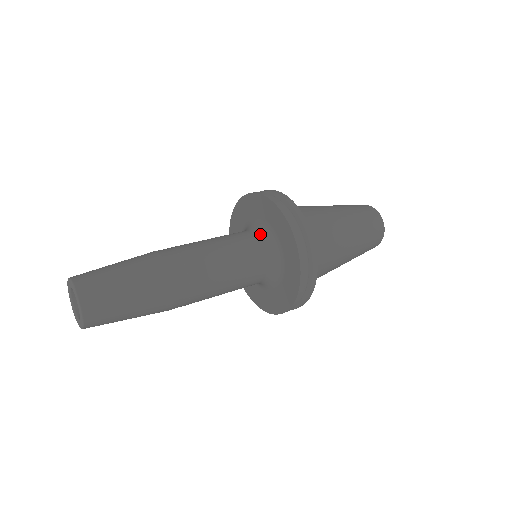
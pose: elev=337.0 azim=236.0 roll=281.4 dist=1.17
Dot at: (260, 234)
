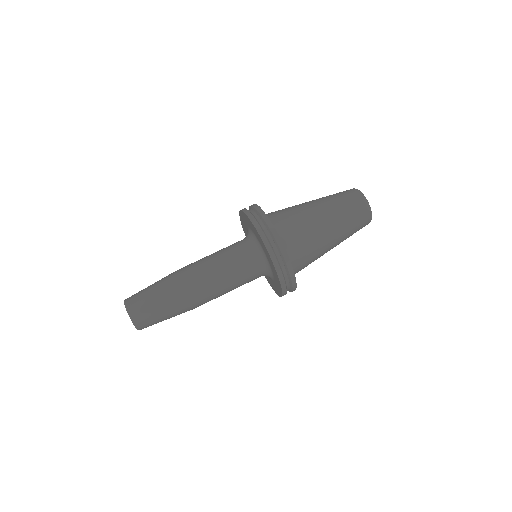
Dot at: (252, 245)
